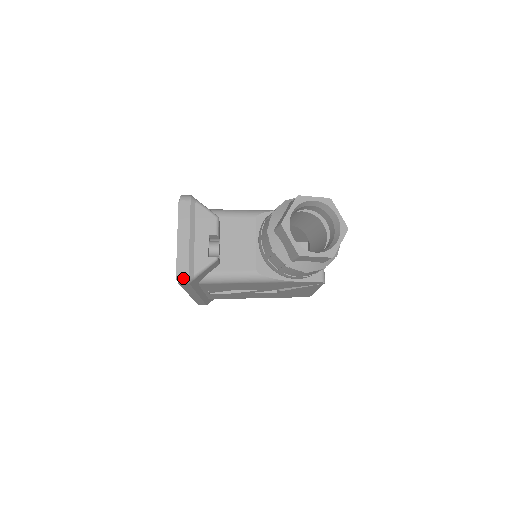
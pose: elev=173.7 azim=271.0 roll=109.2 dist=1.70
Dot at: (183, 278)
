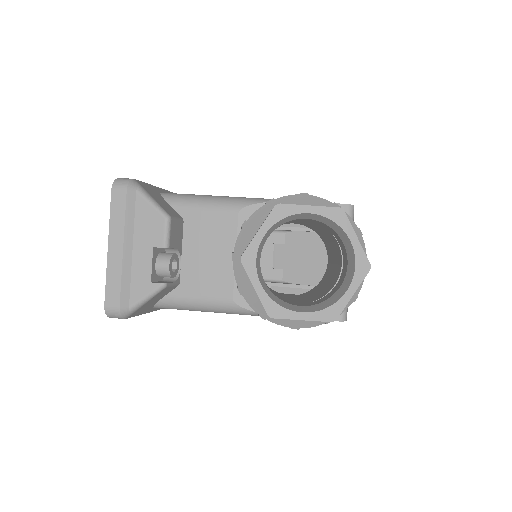
Dot at: (113, 313)
